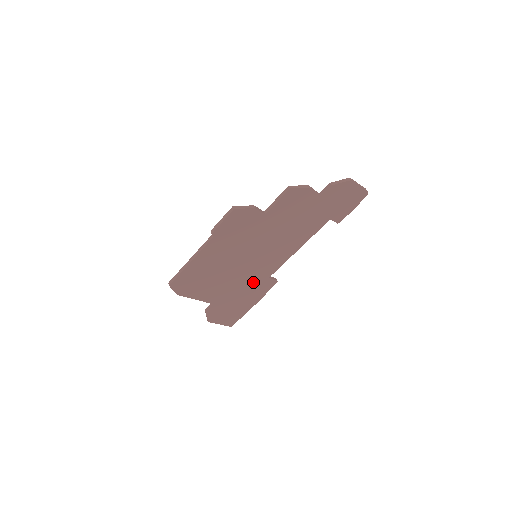
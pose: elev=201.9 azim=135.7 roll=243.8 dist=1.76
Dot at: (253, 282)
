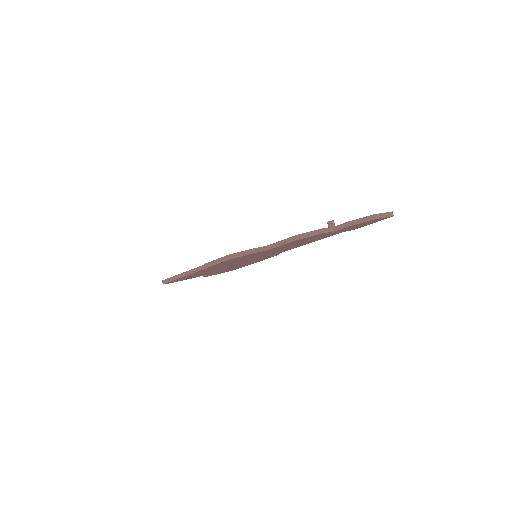
Dot at: (253, 261)
